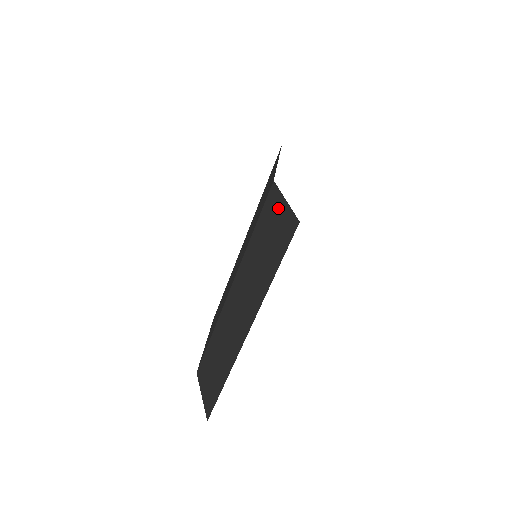
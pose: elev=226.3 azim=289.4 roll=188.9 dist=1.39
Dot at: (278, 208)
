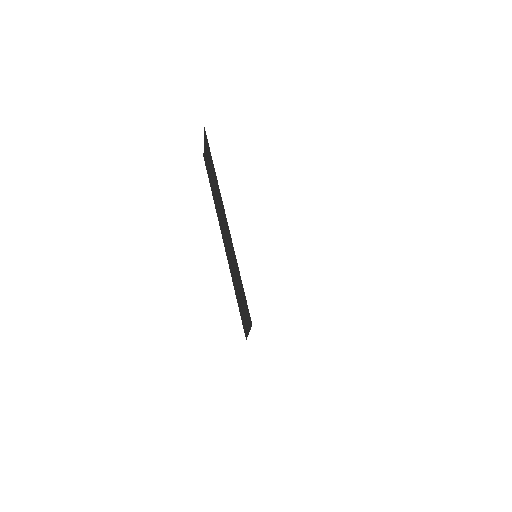
Dot at: (205, 152)
